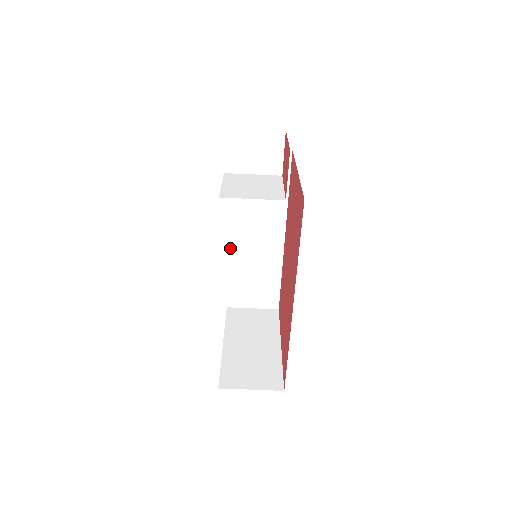
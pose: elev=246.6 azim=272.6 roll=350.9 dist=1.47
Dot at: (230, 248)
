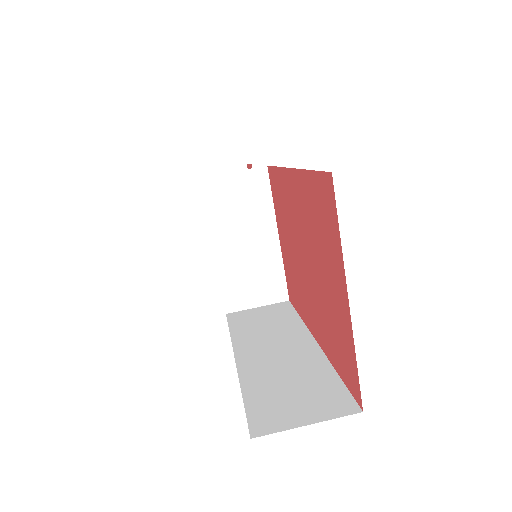
Dot at: (240, 368)
